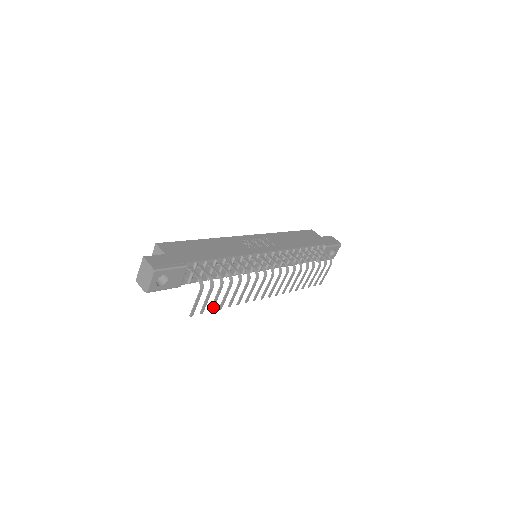
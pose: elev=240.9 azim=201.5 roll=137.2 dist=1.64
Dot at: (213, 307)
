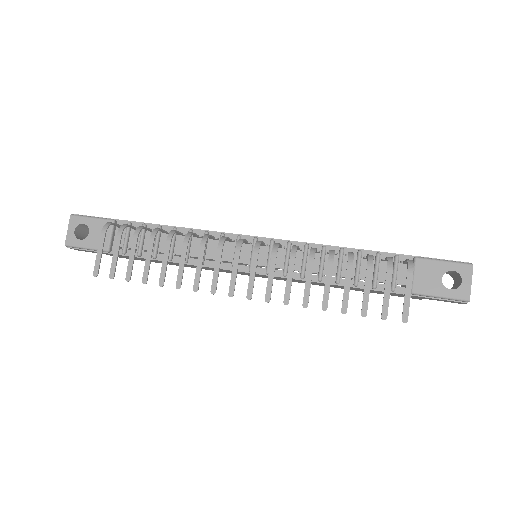
Dot at: (130, 273)
